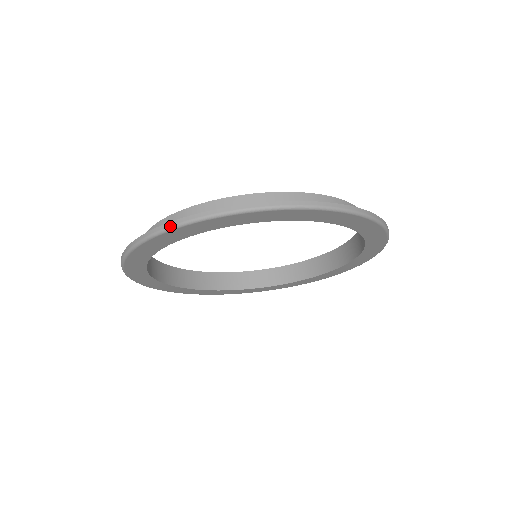
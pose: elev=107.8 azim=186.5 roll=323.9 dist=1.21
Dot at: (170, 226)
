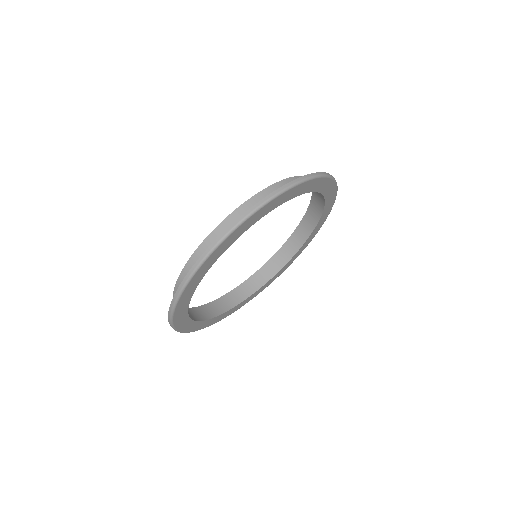
Dot at: (241, 220)
